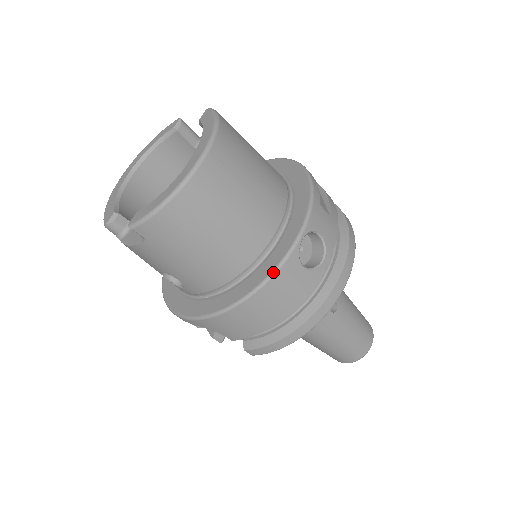
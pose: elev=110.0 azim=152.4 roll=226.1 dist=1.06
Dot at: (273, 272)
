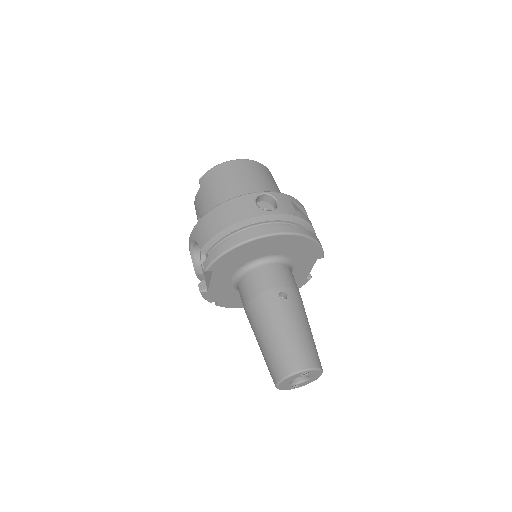
Dot at: (238, 196)
